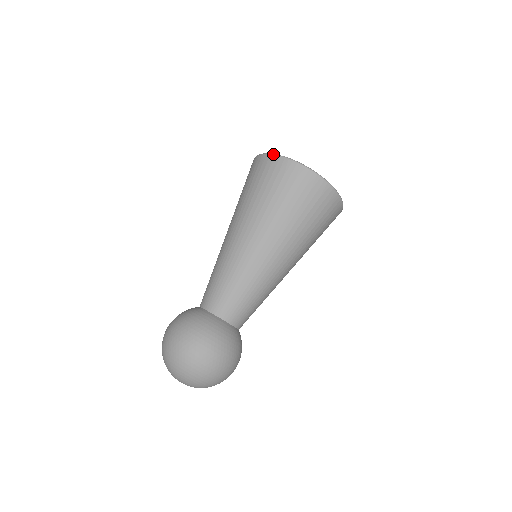
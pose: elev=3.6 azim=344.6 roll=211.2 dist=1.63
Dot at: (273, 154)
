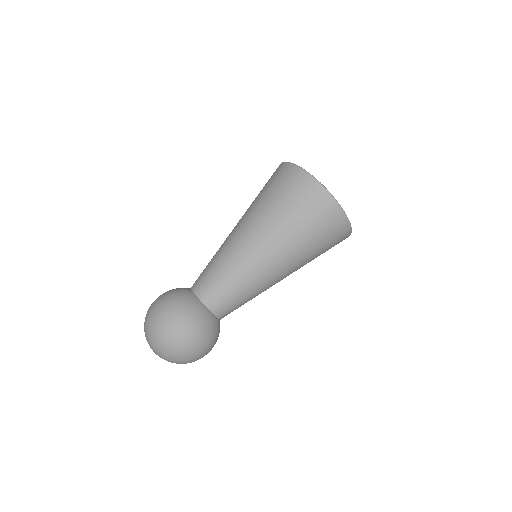
Dot at: (332, 196)
